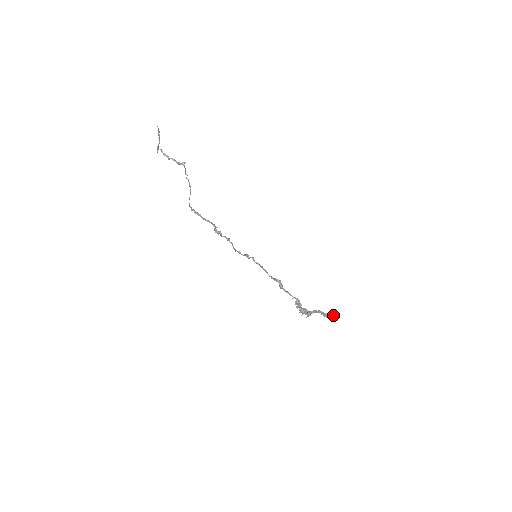
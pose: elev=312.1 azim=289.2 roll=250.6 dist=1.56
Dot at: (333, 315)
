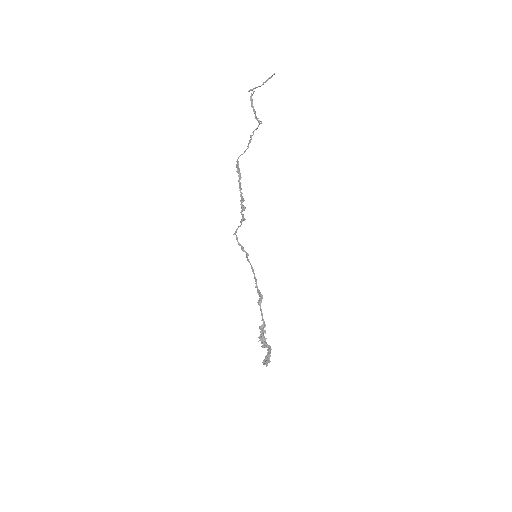
Dot at: occluded
